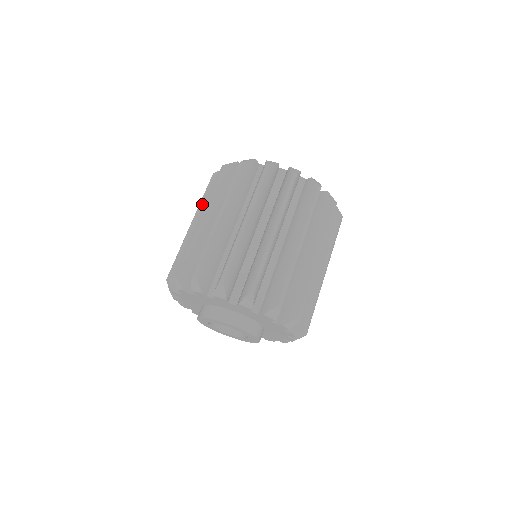
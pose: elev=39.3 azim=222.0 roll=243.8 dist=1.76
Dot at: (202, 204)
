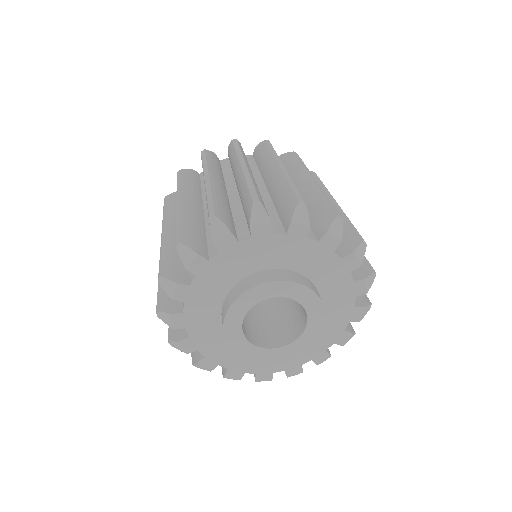
Dot at: (183, 187)
